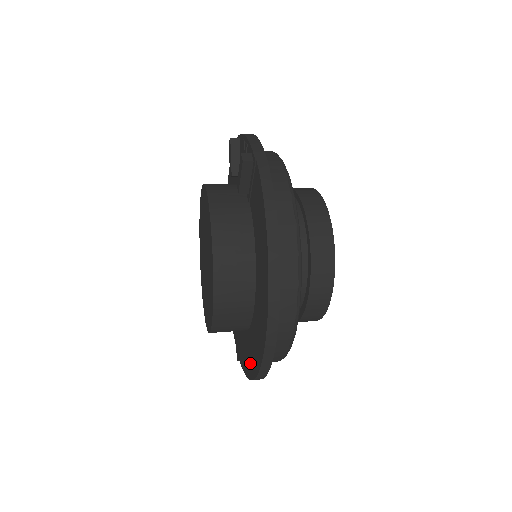
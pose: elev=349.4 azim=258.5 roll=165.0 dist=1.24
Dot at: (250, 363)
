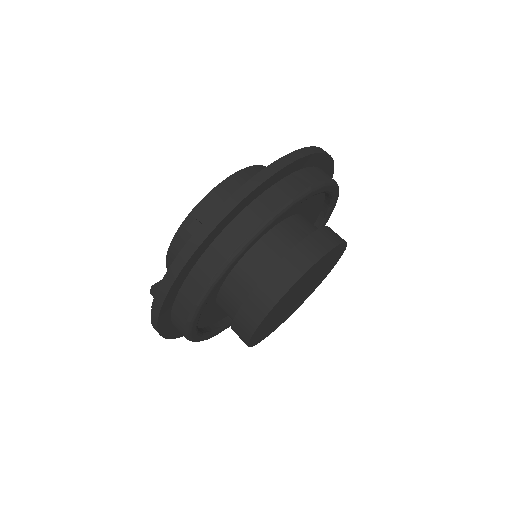
Dot at: occluded
